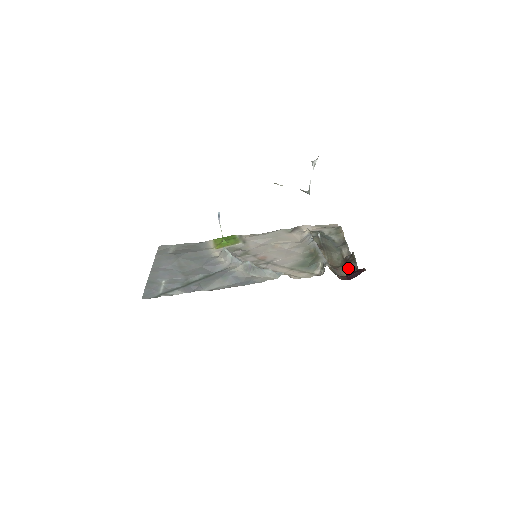
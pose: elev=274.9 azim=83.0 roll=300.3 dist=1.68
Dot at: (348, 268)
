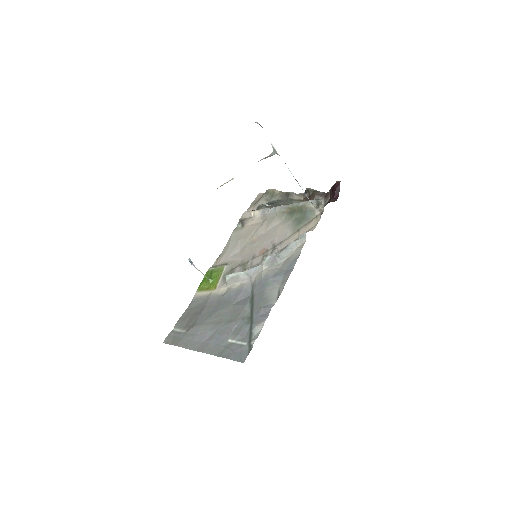
Dot at: occluded
